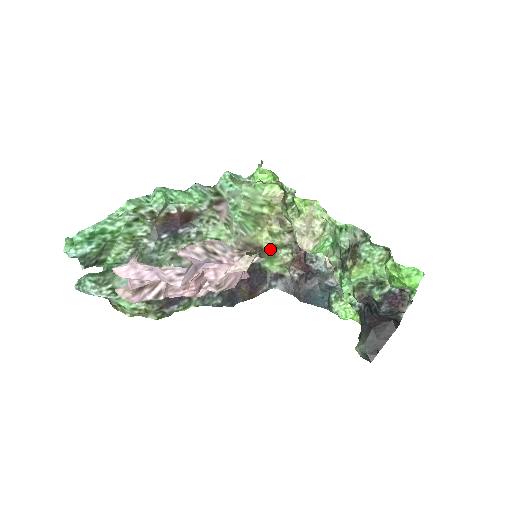
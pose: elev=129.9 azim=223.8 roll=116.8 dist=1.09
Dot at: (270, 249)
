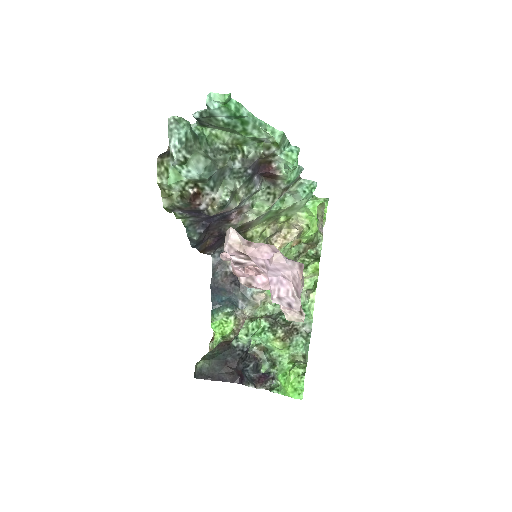
Dot at: (247, 238)
